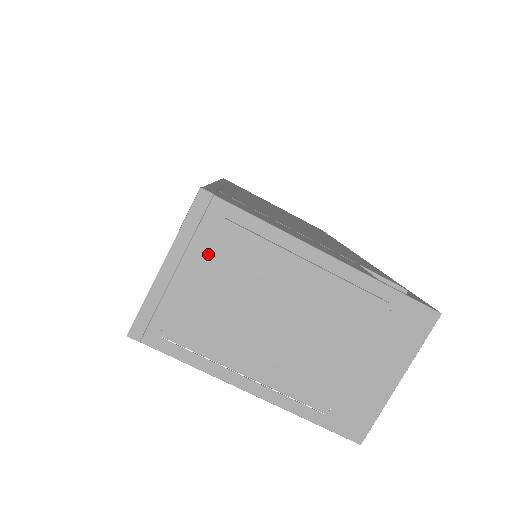
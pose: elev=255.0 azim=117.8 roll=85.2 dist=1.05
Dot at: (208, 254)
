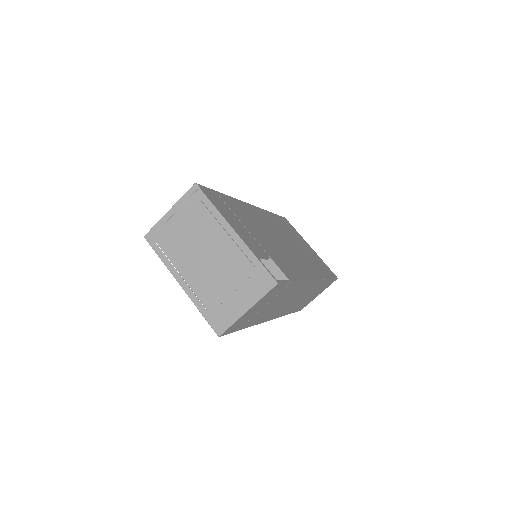
Dot at: (187, 213)
